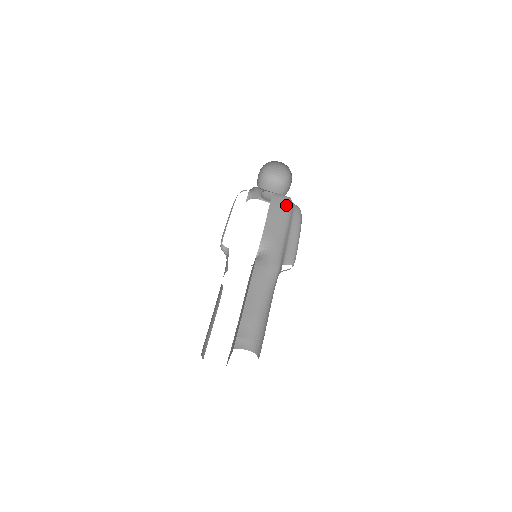
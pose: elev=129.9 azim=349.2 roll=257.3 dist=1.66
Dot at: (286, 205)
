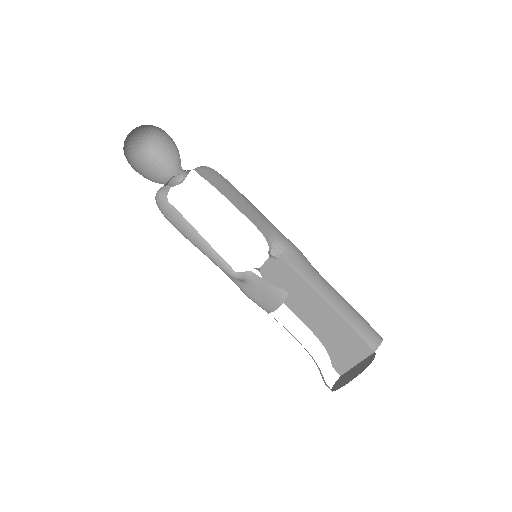
Dot at: (222, 178)
